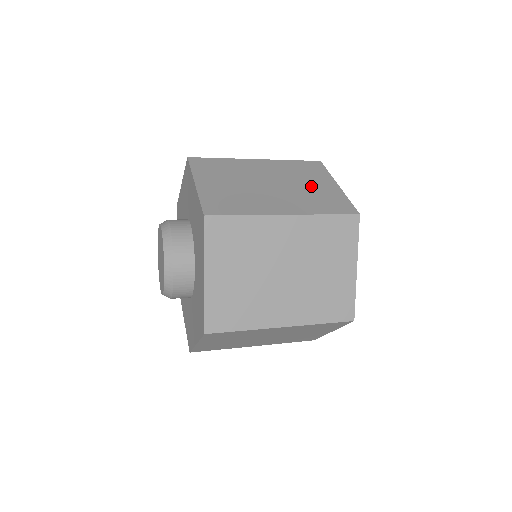
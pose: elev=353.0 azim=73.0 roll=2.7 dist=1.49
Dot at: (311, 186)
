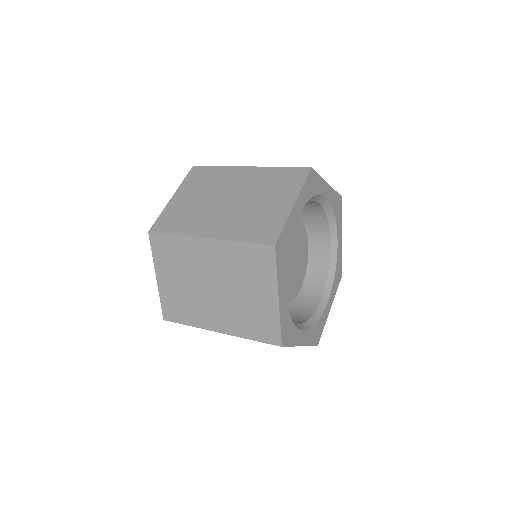
Dot at: (264, 204)
